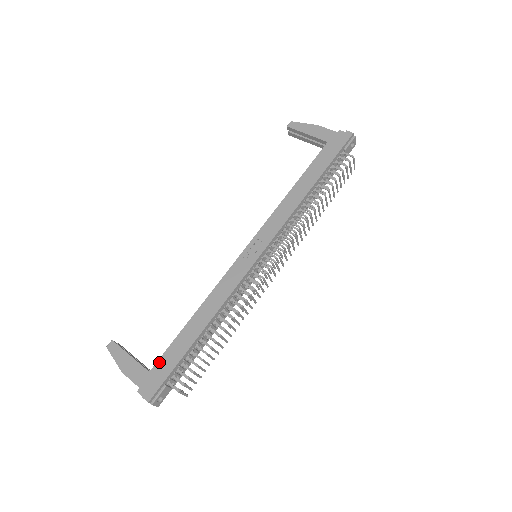
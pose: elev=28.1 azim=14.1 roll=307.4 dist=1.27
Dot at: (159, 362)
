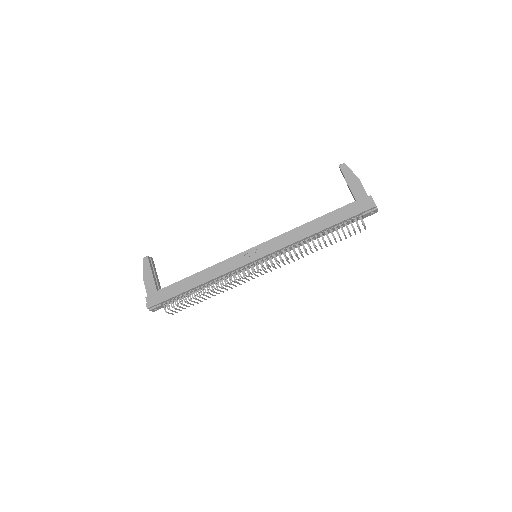
Dot at: (164, 289)
